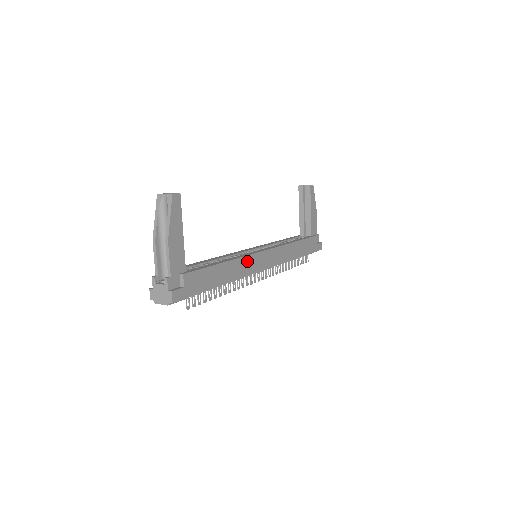
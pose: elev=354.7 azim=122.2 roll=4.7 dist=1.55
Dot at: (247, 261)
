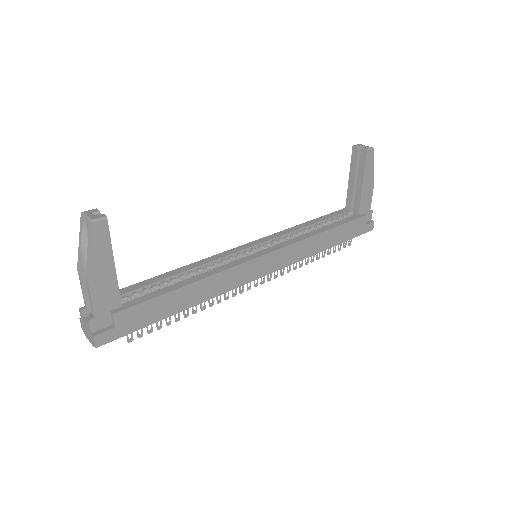
Dot at: (230, 274)
